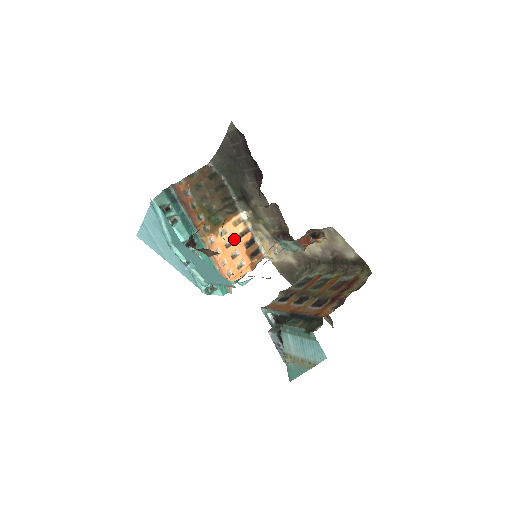
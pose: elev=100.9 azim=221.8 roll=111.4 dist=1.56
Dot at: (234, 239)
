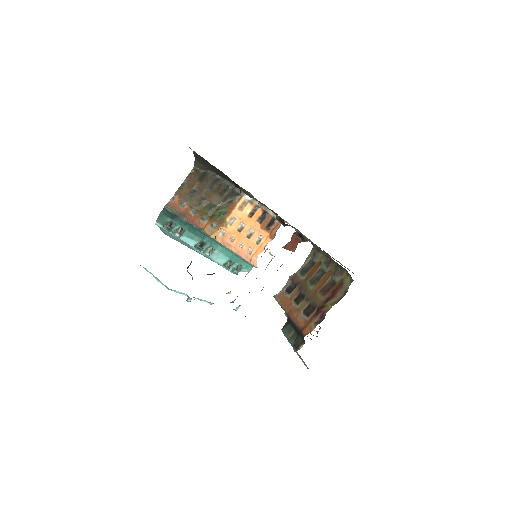
Dot at: (245, 221)
